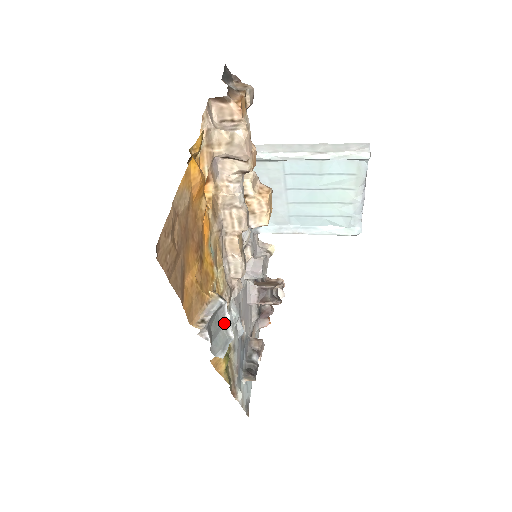
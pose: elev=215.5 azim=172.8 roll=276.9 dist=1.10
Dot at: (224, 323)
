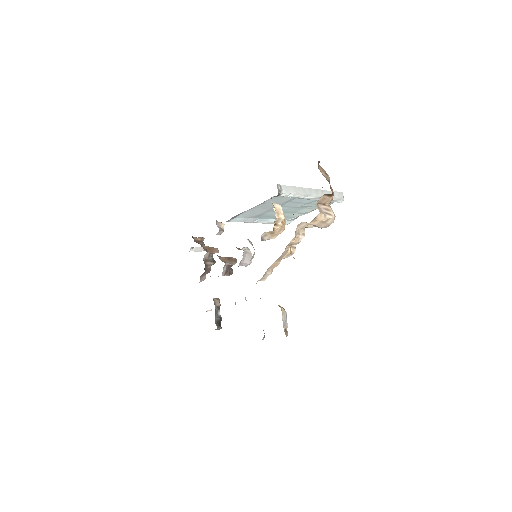
Dot at: occluded
